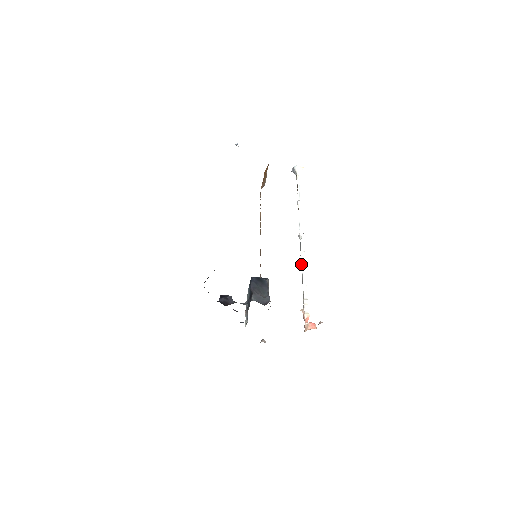
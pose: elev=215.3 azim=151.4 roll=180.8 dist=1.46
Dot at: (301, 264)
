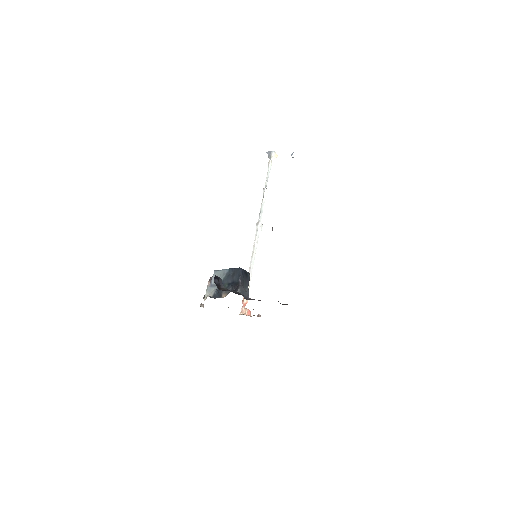
Dot at: (252, 251)
